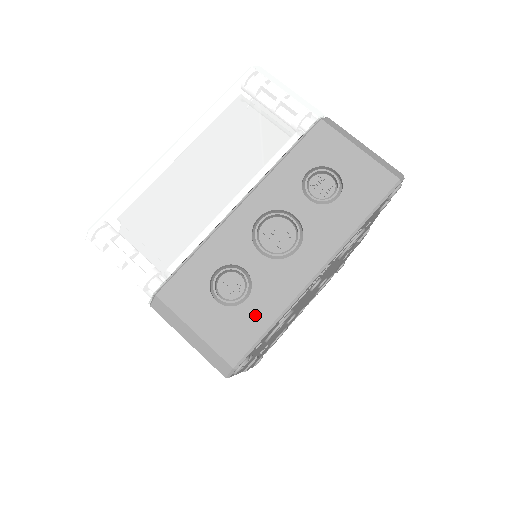
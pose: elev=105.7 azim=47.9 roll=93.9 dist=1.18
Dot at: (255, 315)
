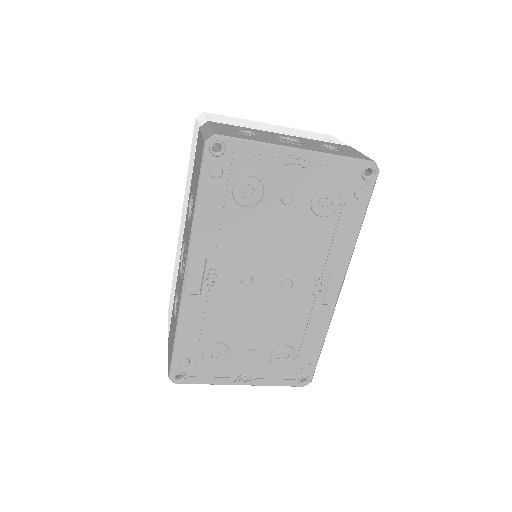
Dot at: (248, 137)
